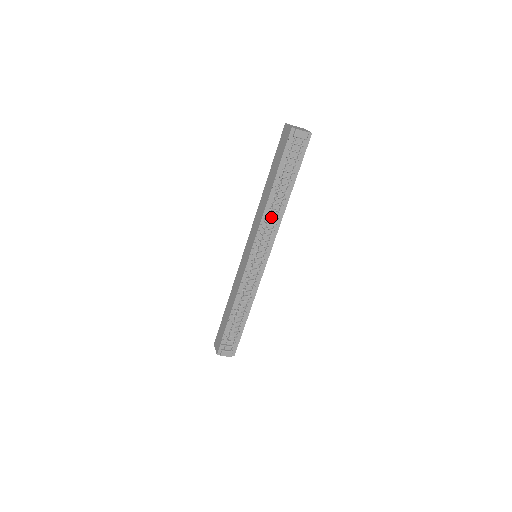
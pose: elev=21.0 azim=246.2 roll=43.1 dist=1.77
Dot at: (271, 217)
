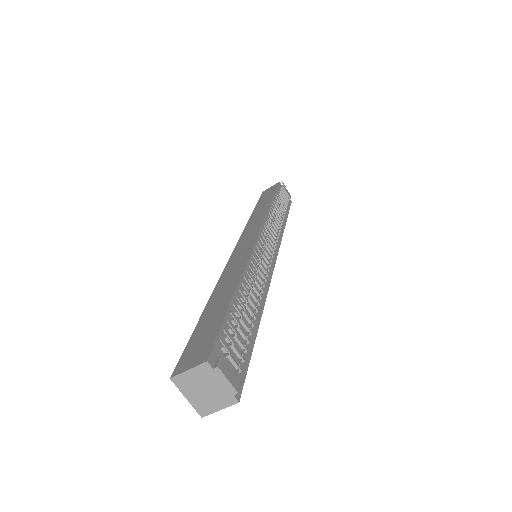
Dot at: occluded
